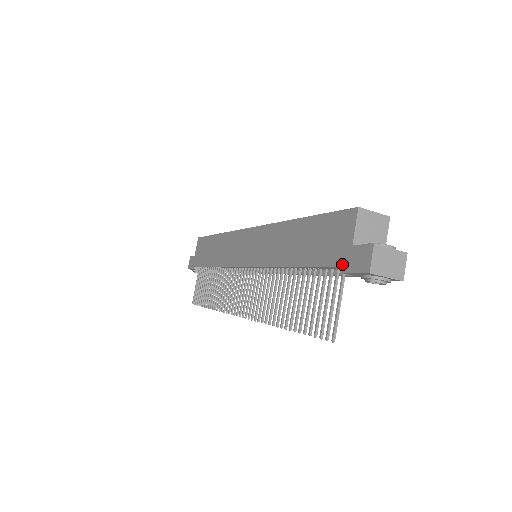
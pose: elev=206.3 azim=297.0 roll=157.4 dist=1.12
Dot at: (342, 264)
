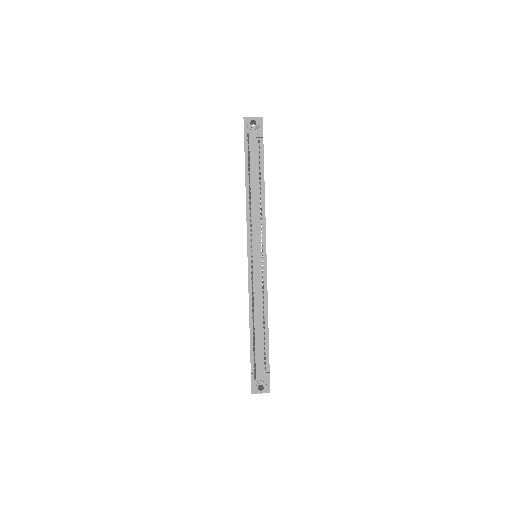
Dot at: (244, 139)
